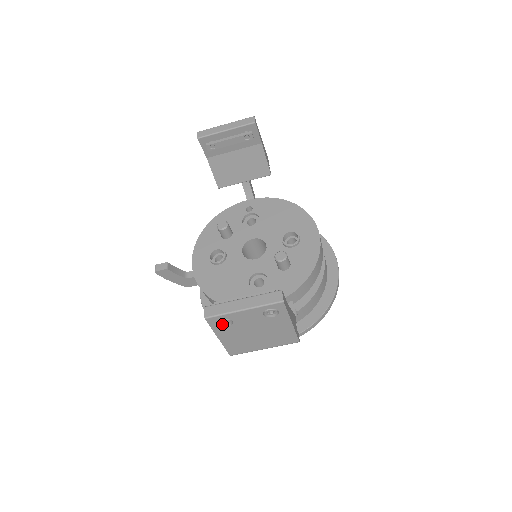
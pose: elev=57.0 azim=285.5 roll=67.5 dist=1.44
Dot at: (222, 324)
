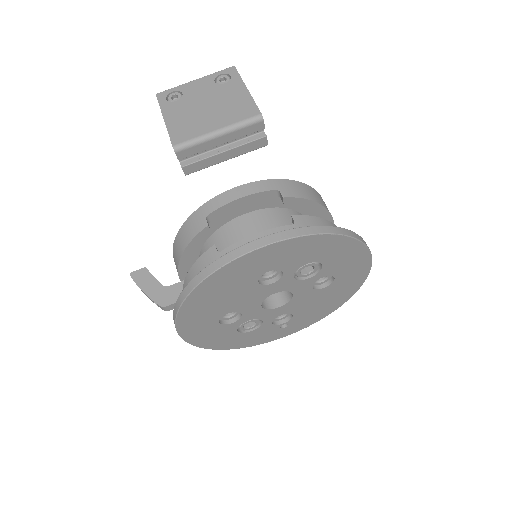
Dot at: (172, 101)
